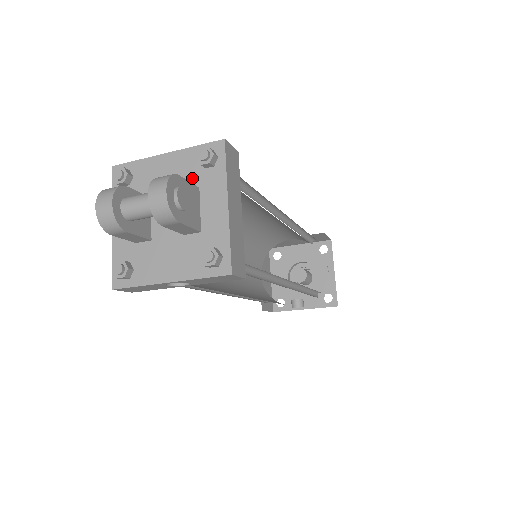
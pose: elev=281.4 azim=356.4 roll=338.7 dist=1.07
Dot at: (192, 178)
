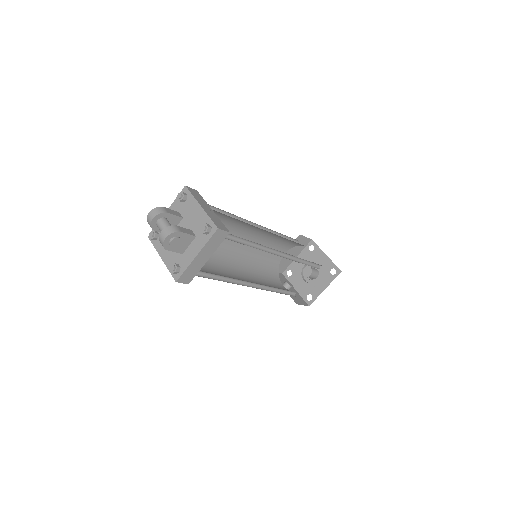
Dot at: (198, 229)
